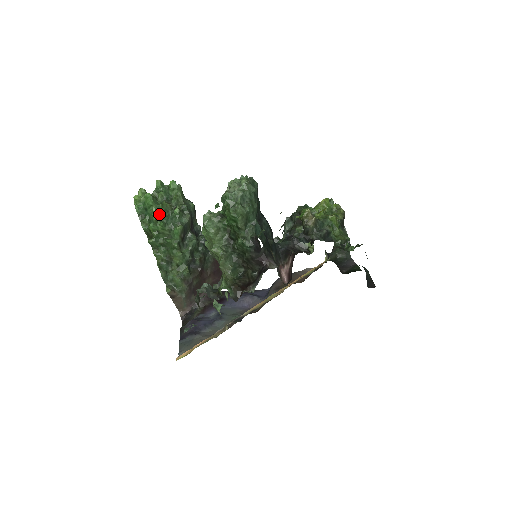
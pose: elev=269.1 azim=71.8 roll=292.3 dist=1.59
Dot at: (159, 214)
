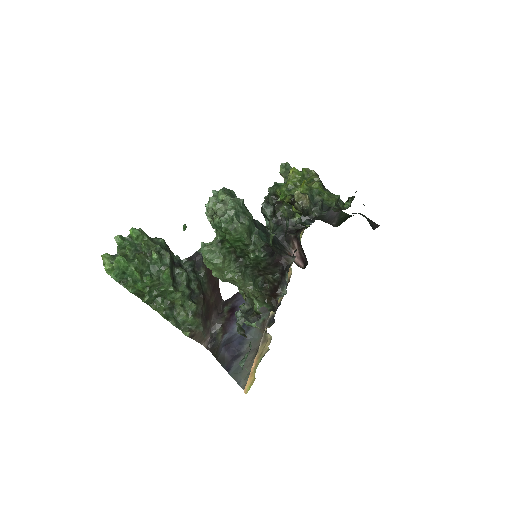
Dot at: (140, 270)
